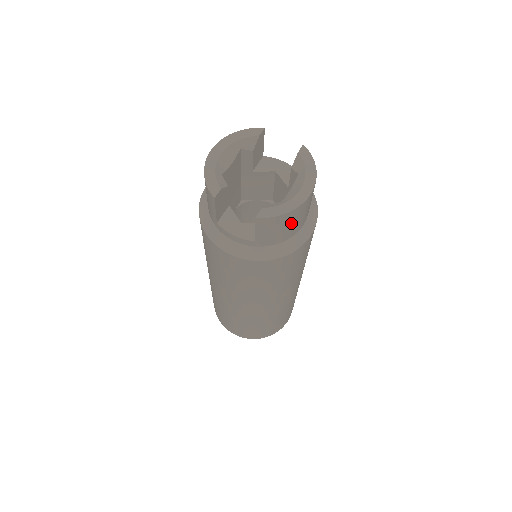
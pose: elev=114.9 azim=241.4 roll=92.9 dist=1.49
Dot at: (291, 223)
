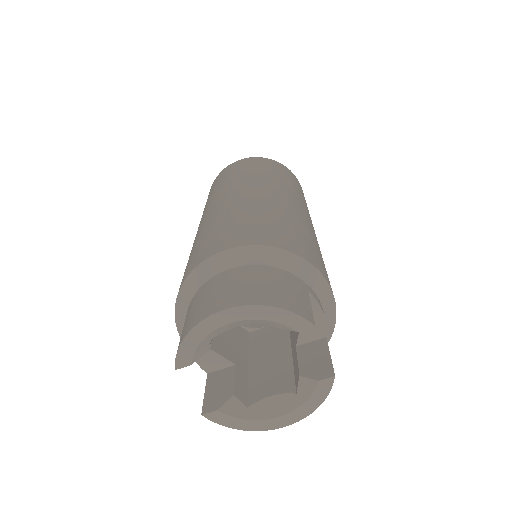
Dot at: occluded
